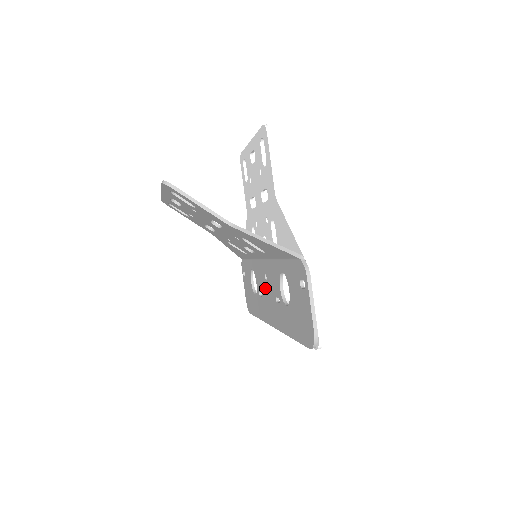
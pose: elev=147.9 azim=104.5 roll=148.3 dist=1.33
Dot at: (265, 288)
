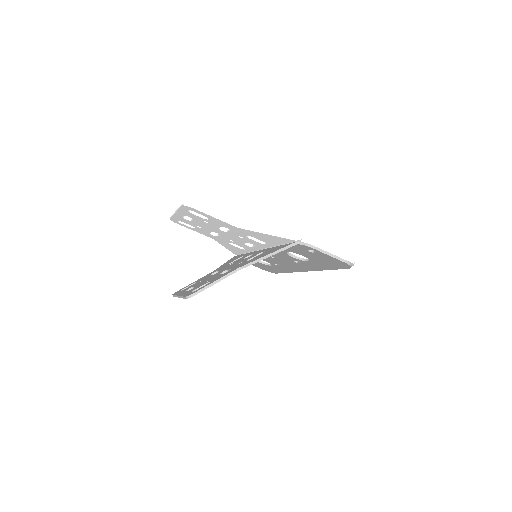
Dot at: (278, 261)
